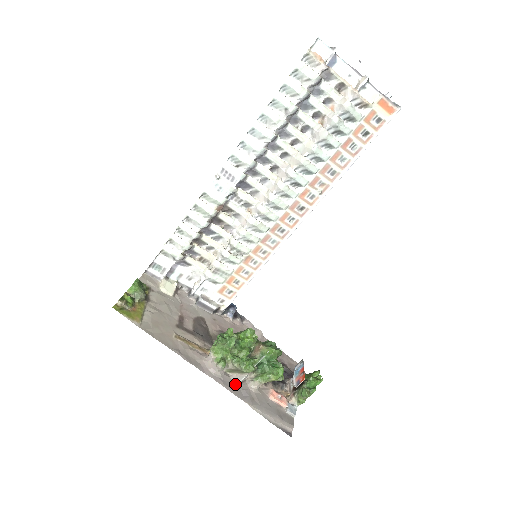
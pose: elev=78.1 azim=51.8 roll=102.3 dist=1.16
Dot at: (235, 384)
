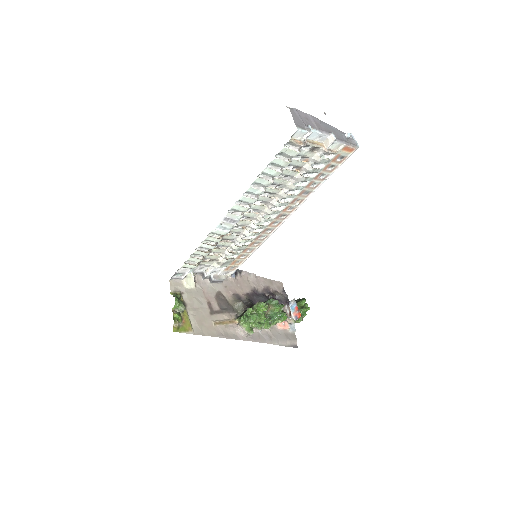
Dot at: (258, 334)
